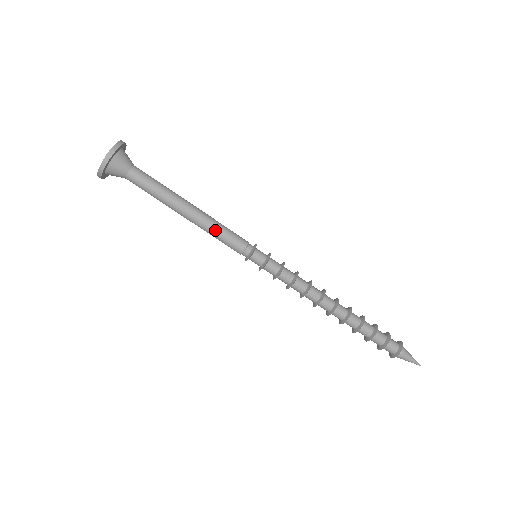
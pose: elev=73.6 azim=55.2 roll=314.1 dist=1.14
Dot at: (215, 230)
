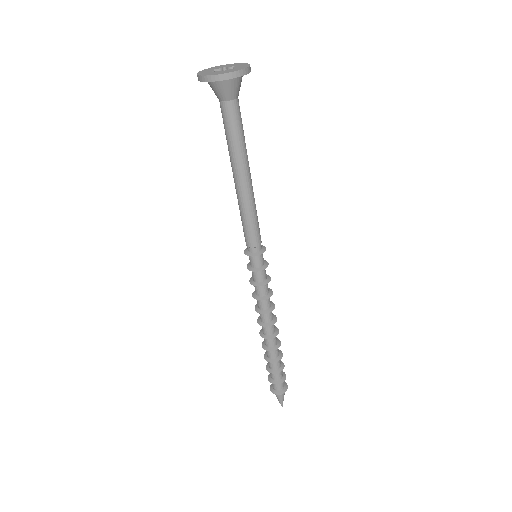
Dot at: (242, 213)
